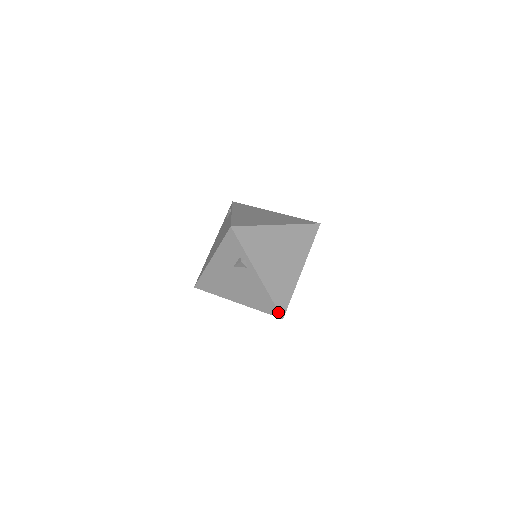
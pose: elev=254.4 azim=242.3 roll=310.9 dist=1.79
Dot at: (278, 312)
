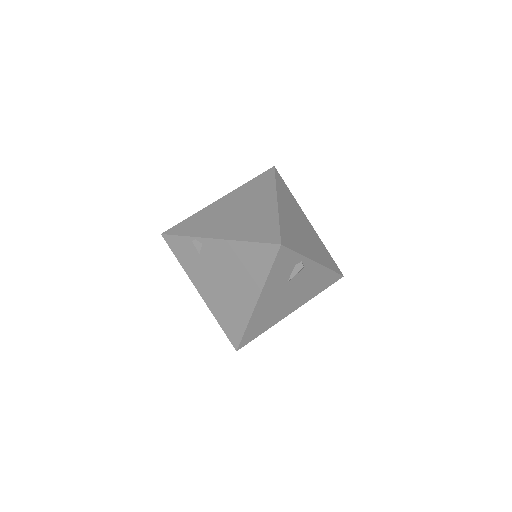
Dot at: (339, 275)
